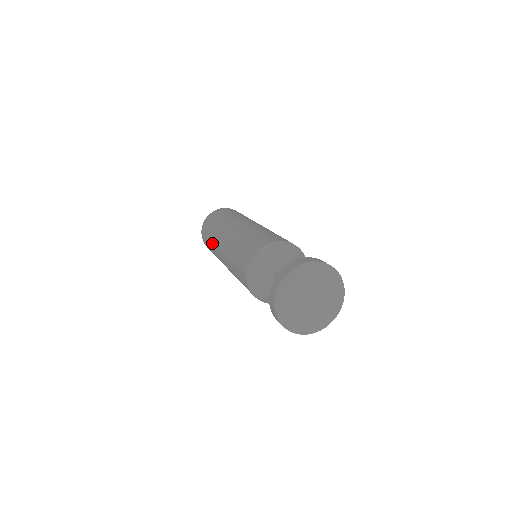
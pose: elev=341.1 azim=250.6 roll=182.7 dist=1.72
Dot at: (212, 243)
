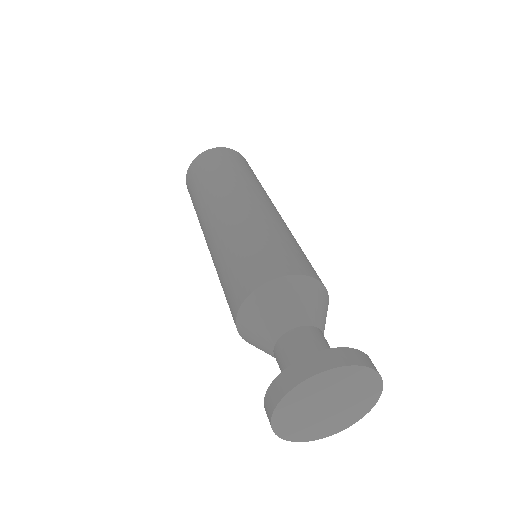
Dot at: (198, 208)
